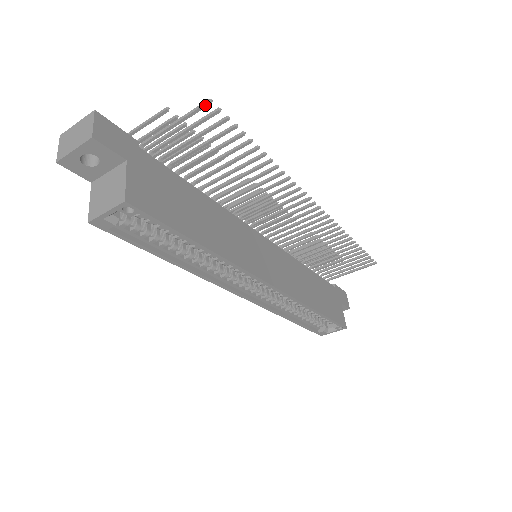
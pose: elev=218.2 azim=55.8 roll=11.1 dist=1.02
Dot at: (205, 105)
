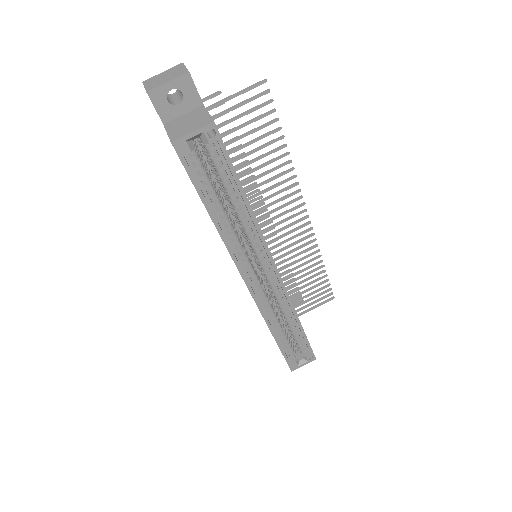
Dot at: (261, 83)
